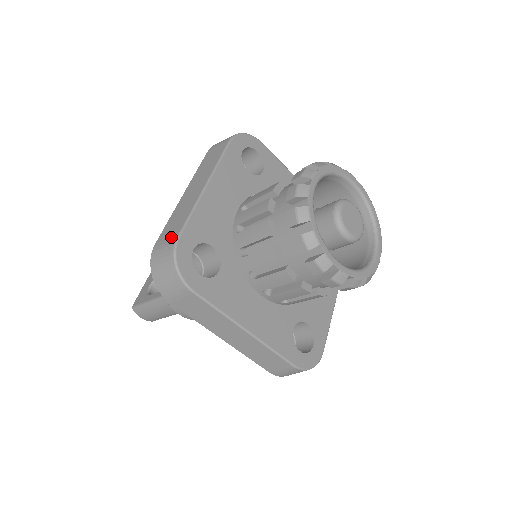
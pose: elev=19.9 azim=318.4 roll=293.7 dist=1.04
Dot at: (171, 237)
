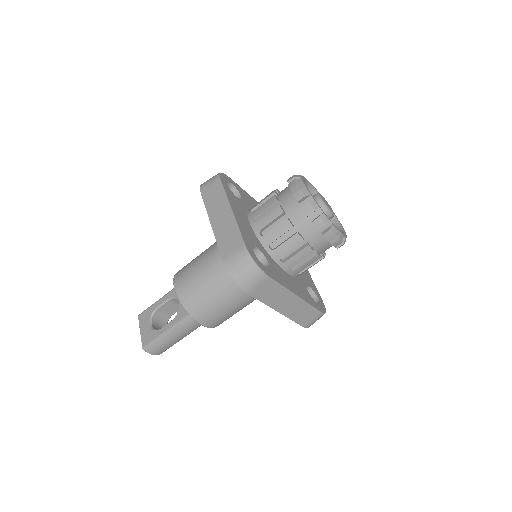
Dot at: (237, 248)
